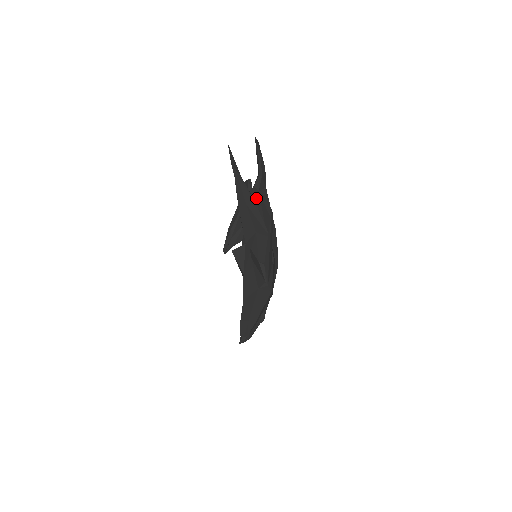
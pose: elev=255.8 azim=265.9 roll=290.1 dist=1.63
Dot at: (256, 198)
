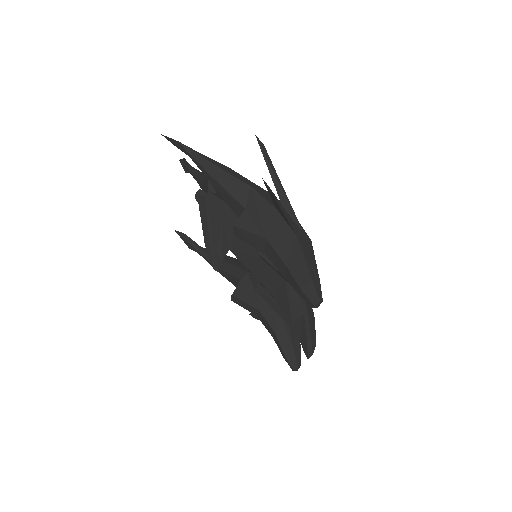
Dot at: (218, 198)
